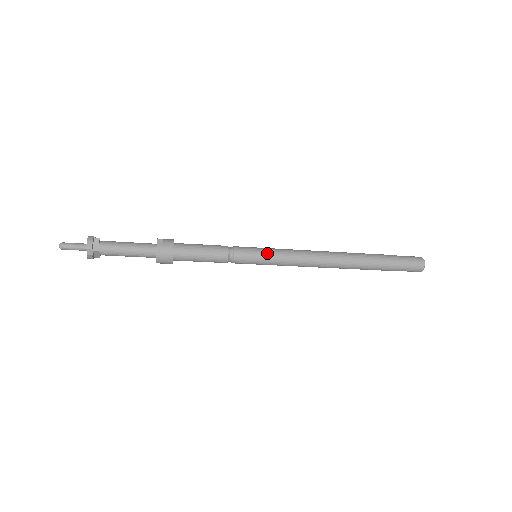
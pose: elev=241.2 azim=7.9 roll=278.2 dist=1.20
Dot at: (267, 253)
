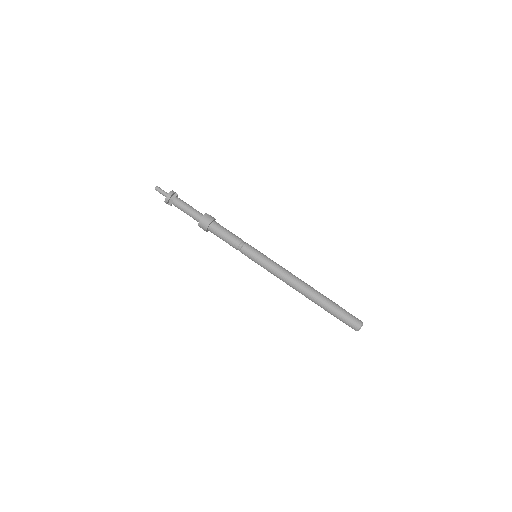
Dot at: (263, 256)
